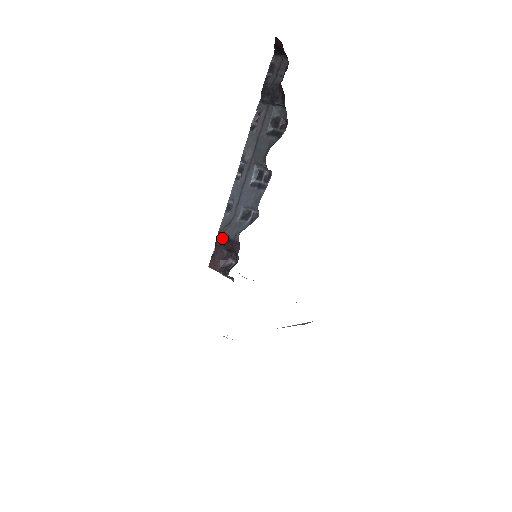
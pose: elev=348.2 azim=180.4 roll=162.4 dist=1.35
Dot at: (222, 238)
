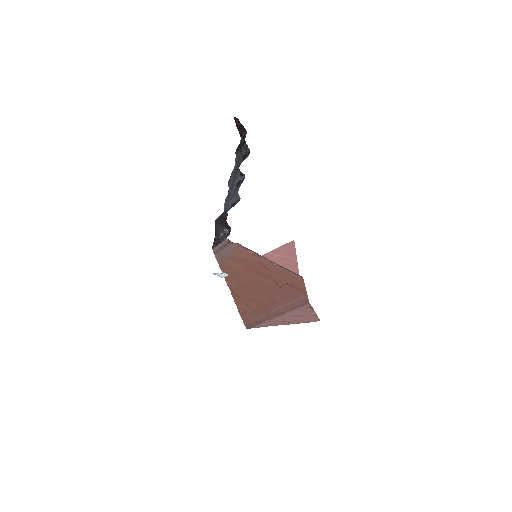
Dot at: (217, 221)
